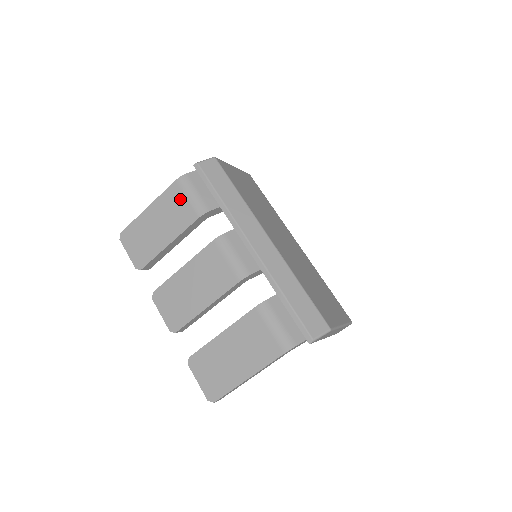
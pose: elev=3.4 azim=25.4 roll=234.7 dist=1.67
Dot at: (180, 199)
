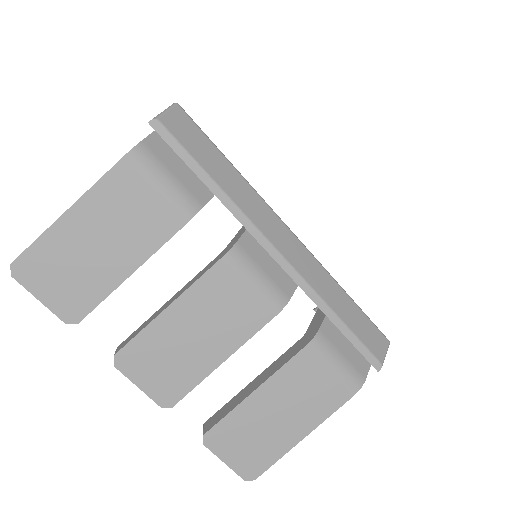
Dot at: (141, 191)
